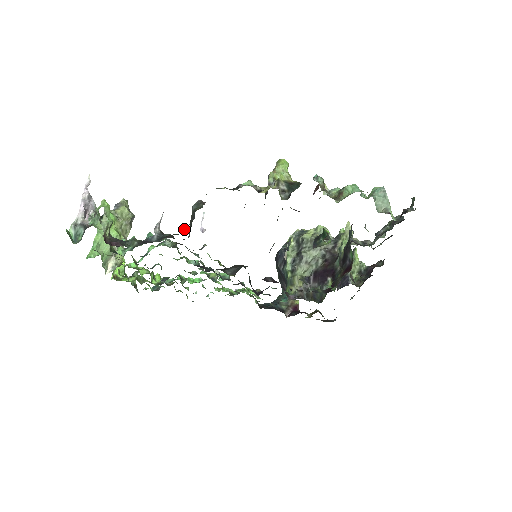
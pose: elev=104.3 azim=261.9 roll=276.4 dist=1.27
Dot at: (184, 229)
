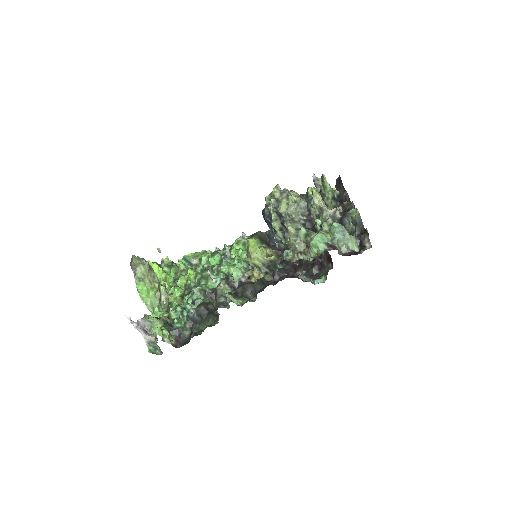
Dot at: occluded
